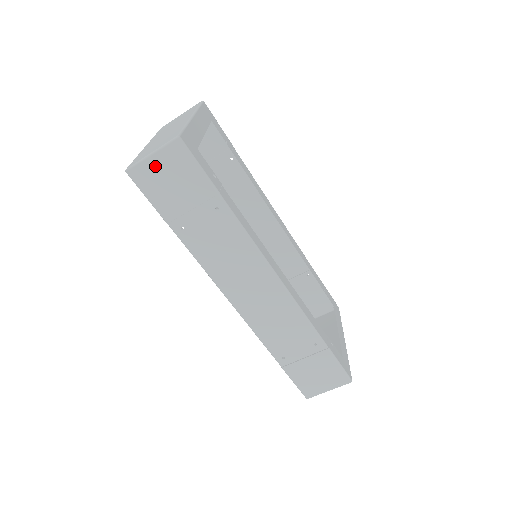
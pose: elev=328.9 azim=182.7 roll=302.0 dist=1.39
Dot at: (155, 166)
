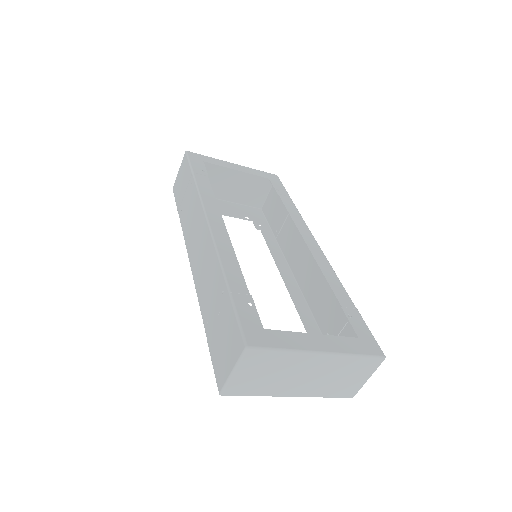
Dot at: (179, 176)
